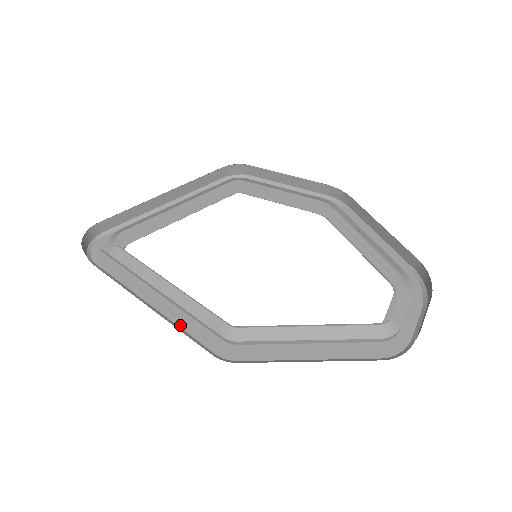
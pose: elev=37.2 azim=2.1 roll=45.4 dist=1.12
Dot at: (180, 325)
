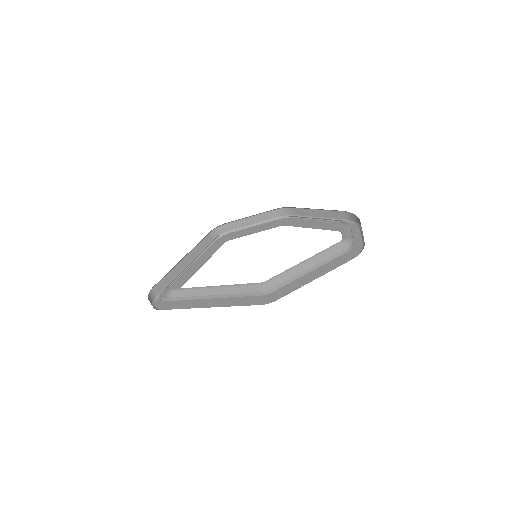
Dot at: (233, 305)
